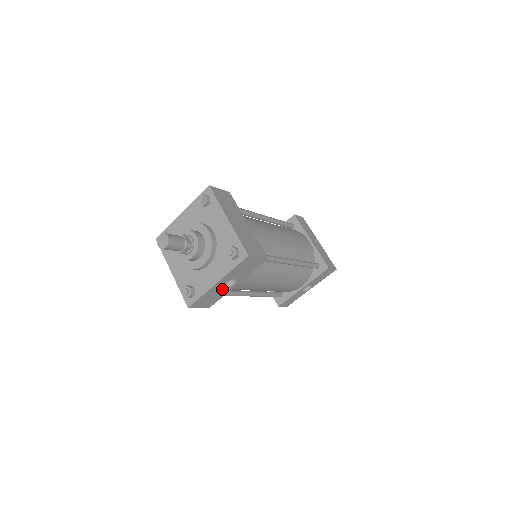
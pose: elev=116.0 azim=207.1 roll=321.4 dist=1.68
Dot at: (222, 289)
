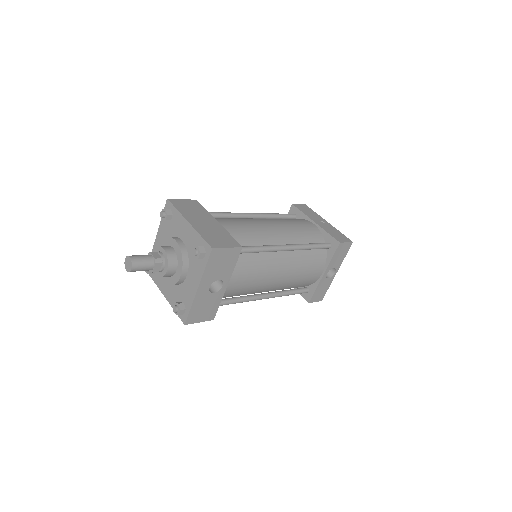
Dot at: (211, 295)
